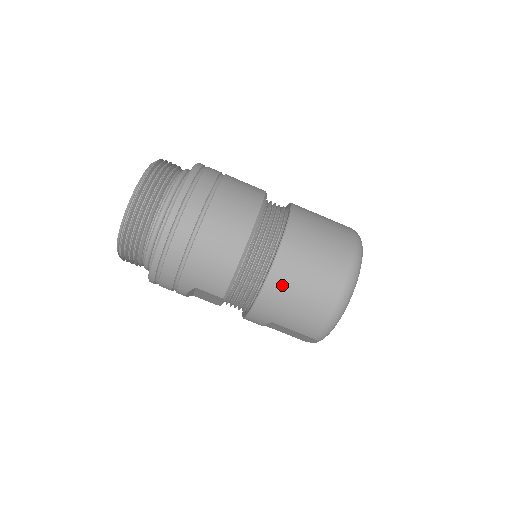
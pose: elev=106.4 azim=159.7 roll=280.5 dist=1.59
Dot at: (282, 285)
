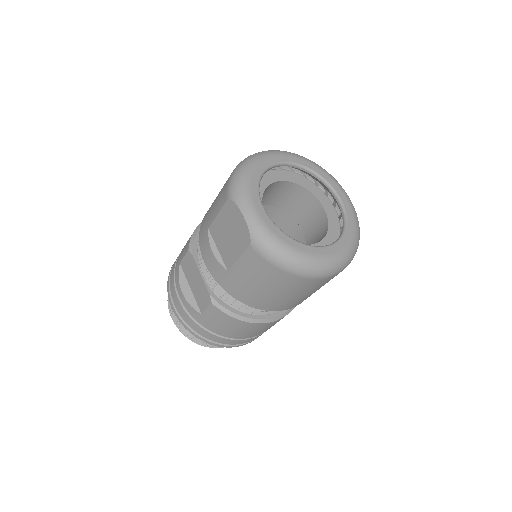
Dot at: occluded
